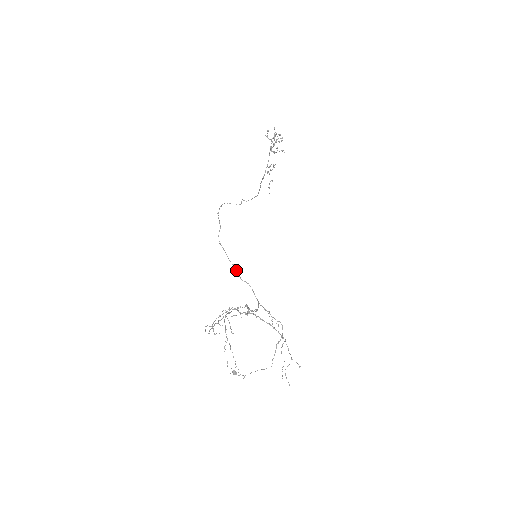
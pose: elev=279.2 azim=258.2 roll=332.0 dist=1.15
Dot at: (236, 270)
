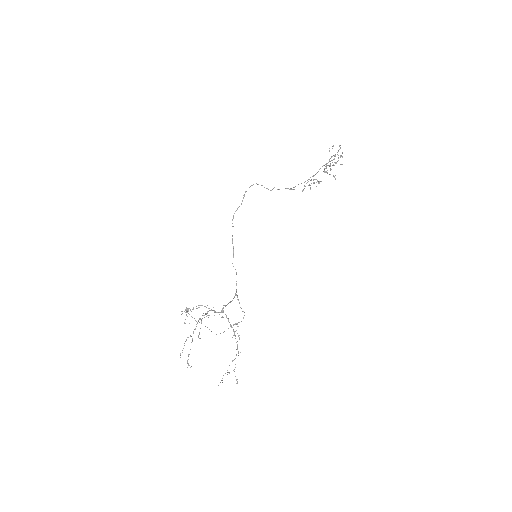
Dot at: (233, 253)
